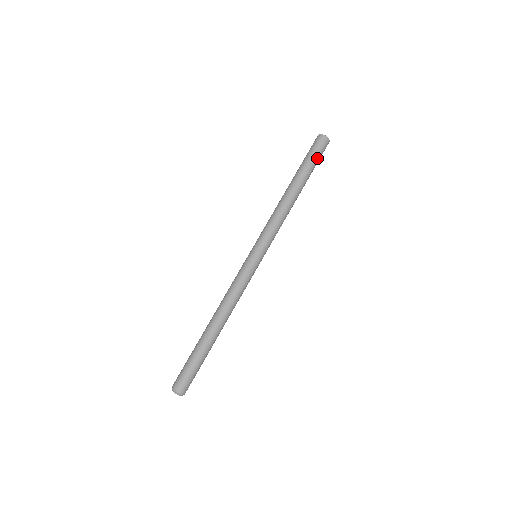
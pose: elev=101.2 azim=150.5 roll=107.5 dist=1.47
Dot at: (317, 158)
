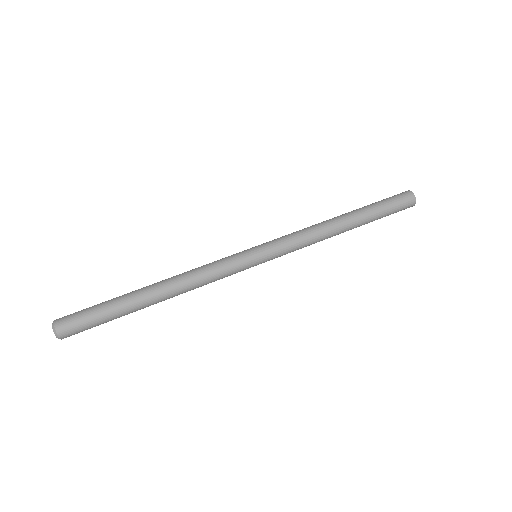
Dot at: (389, 203)
